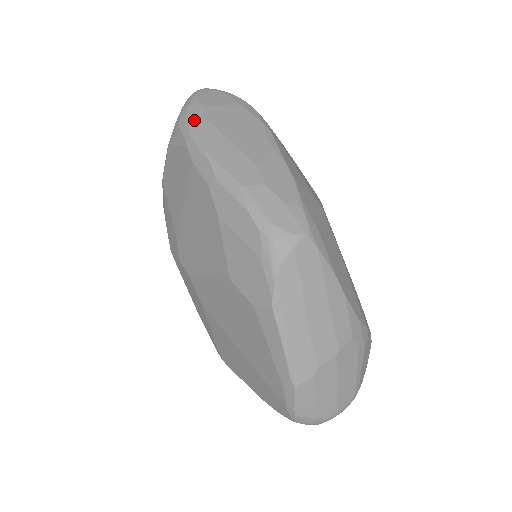
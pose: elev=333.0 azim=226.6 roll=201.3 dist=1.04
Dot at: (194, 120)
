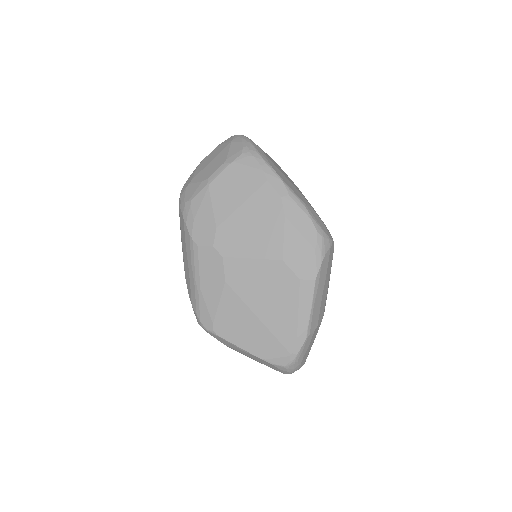
Dot at: (262, 154)
